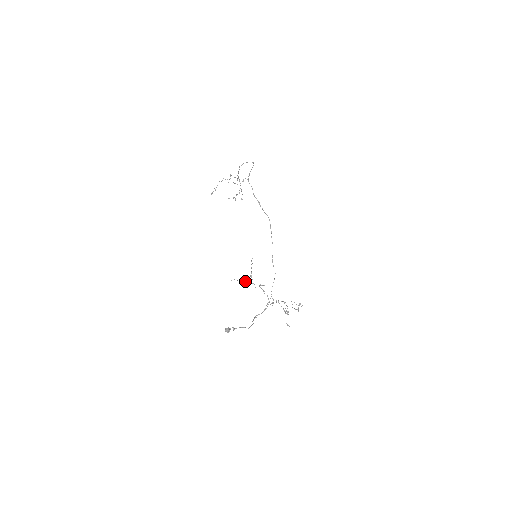
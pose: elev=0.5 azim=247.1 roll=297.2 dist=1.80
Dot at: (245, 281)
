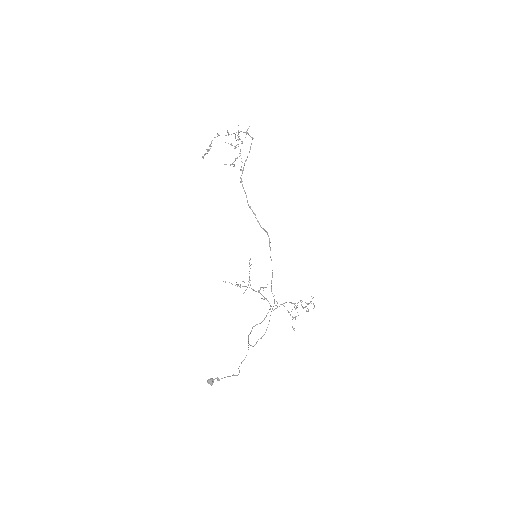
Dot at: (242, 286)
